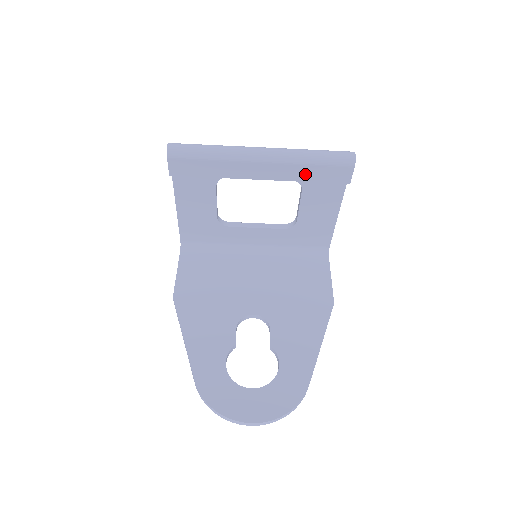
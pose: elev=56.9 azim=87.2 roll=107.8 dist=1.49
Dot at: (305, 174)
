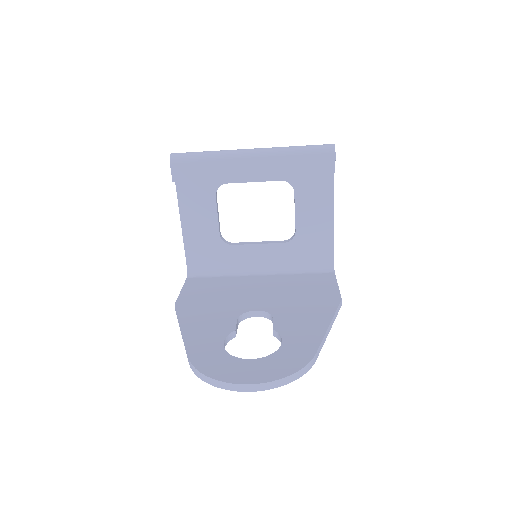
Dot at: (292, 167)
